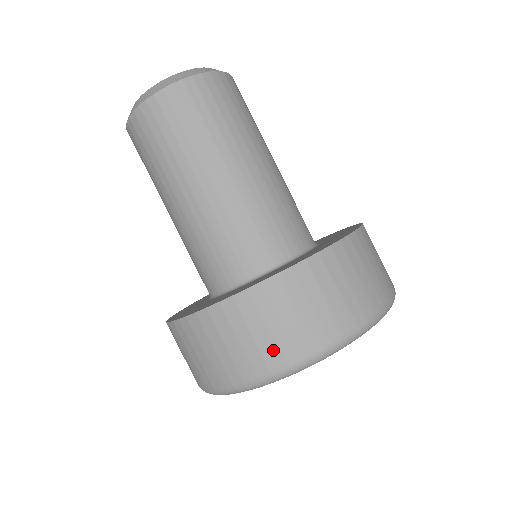
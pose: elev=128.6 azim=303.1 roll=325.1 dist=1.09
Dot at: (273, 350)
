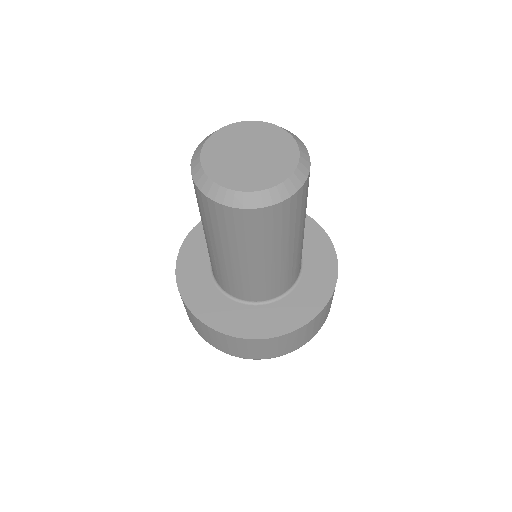
Dot at: (218, 346)
